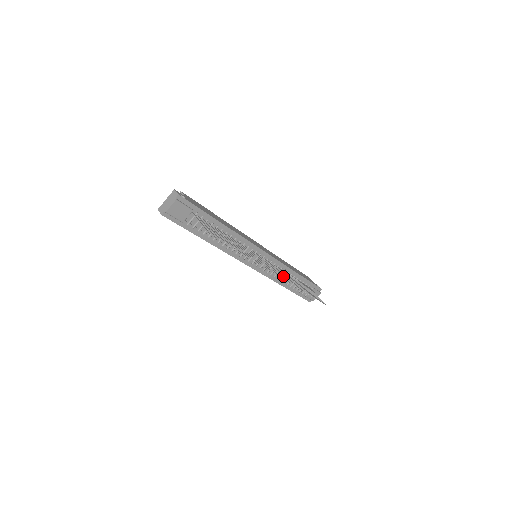
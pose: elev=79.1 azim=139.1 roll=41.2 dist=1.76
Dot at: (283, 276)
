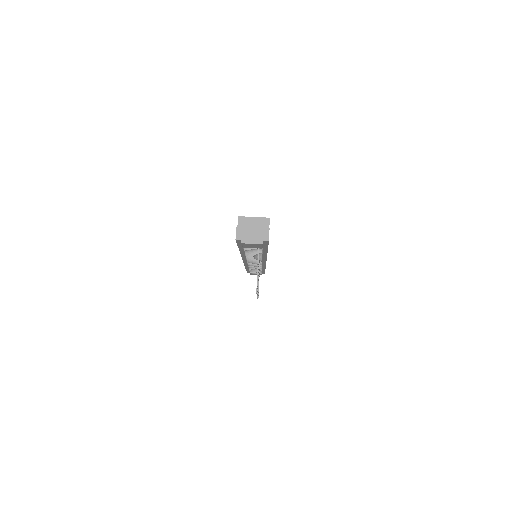
Dot at: occluded
